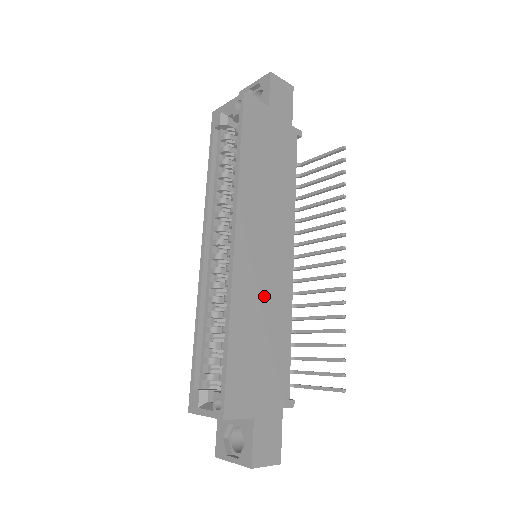
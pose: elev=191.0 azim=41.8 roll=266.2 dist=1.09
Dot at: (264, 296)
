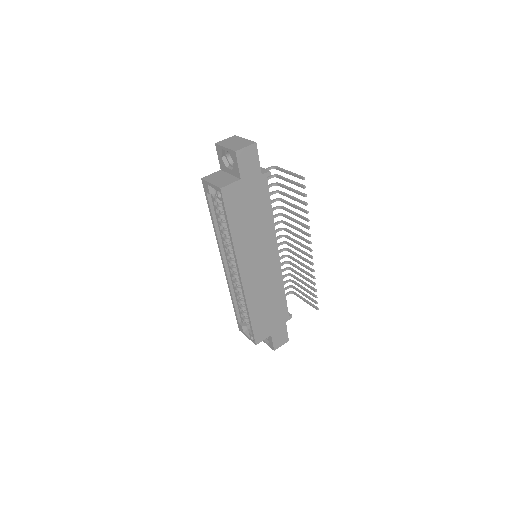
Dot at: (265, 287)
